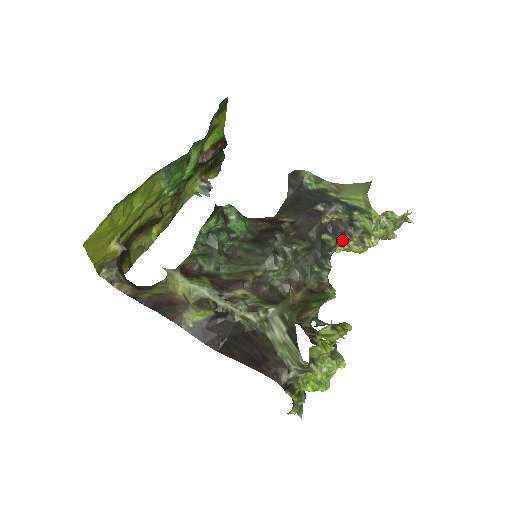
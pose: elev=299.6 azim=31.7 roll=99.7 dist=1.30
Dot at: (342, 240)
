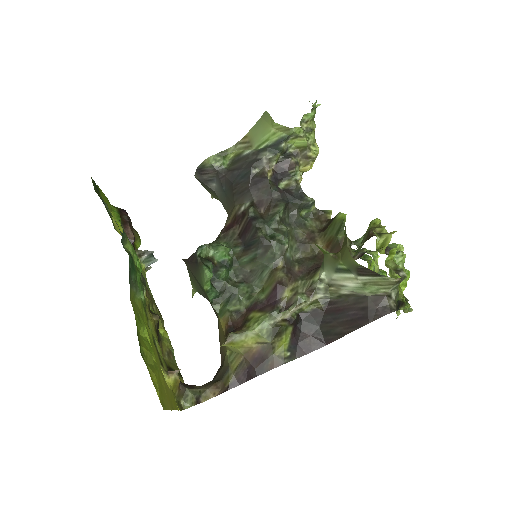
Dot at: (296, 173)
